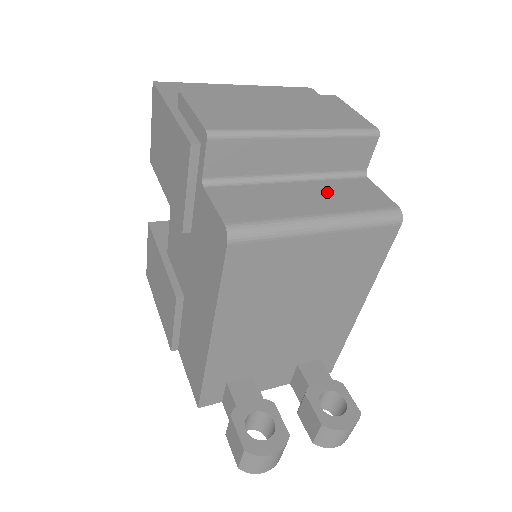
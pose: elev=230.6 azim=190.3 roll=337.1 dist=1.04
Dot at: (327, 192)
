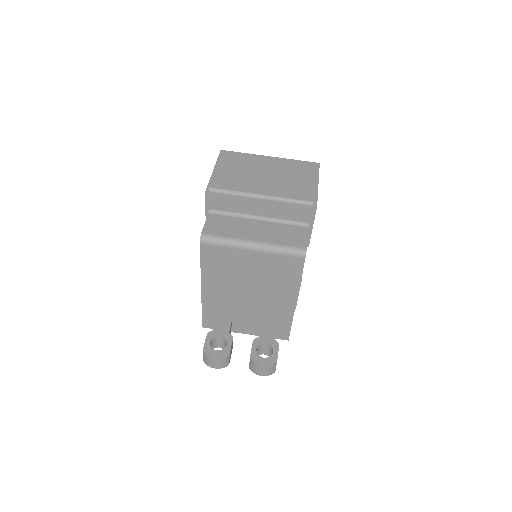
Dot at: (272, 230)
